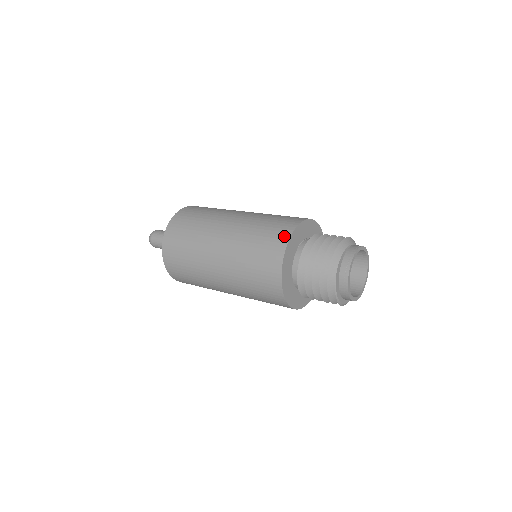
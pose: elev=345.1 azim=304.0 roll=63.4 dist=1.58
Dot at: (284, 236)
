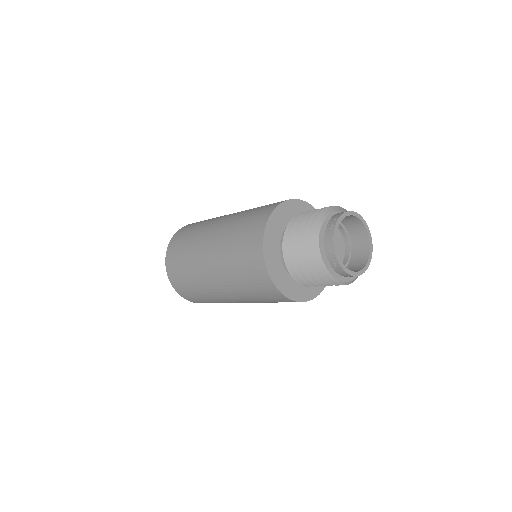
Dot at: (265, 215)
